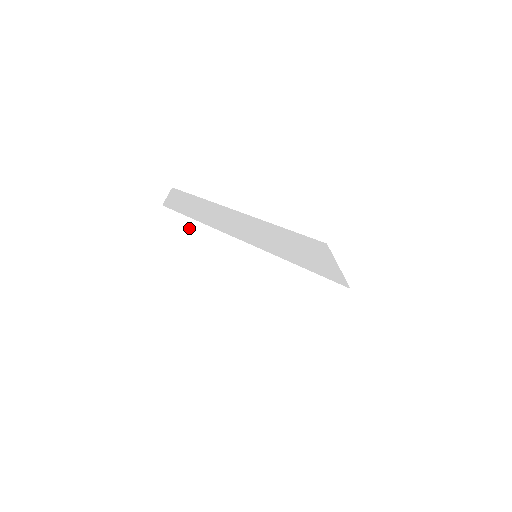
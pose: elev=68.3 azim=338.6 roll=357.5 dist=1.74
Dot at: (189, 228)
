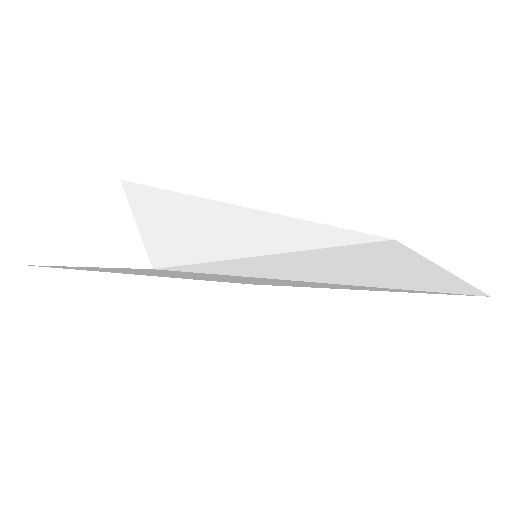
Dot at: (196, 212)
